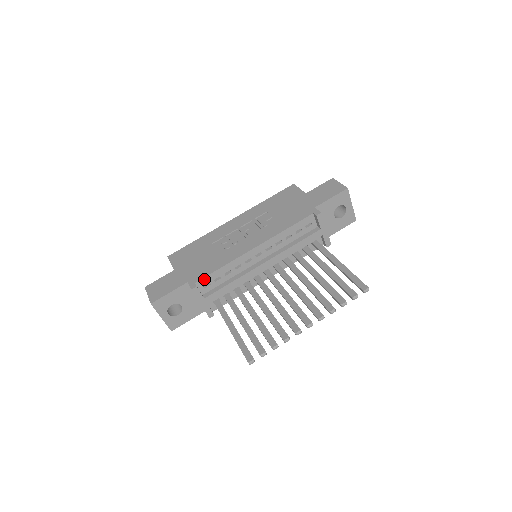
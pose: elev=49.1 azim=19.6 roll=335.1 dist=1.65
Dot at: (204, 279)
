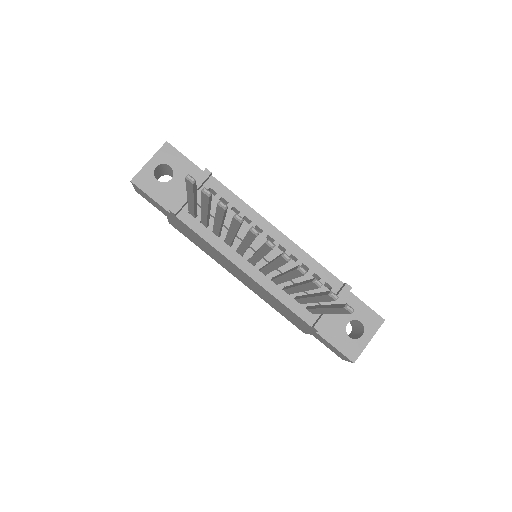
Dot at: (220, 184)
